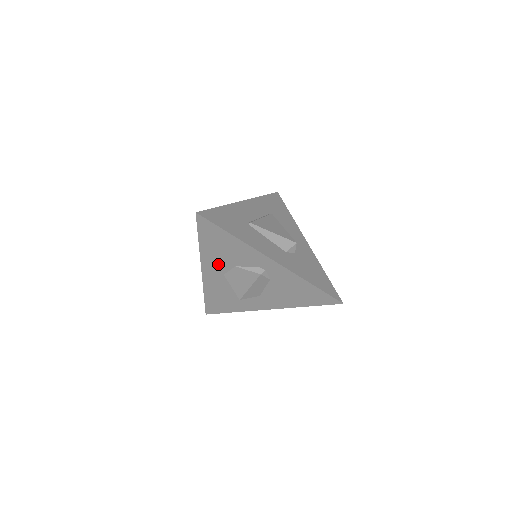
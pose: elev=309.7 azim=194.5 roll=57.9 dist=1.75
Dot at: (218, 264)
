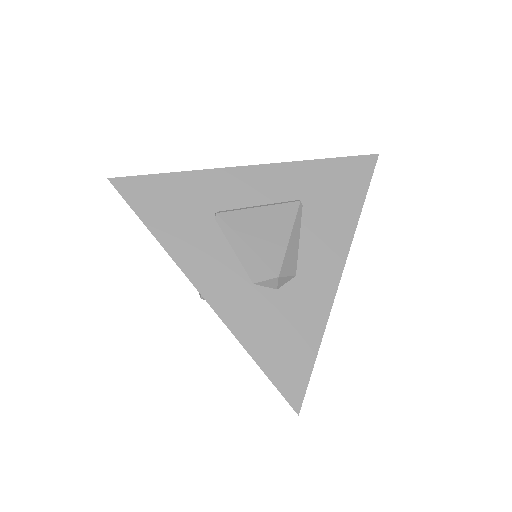
Dot at: occluded
